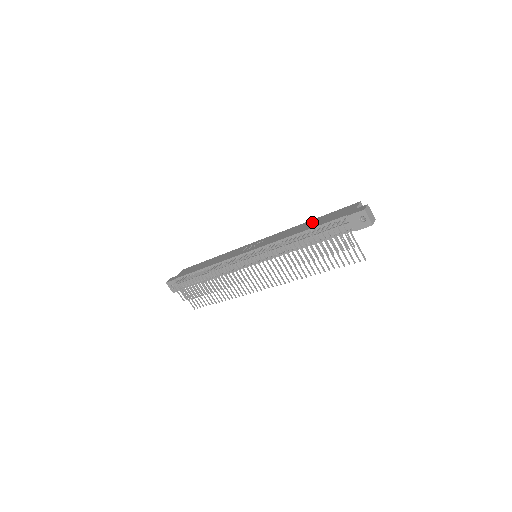
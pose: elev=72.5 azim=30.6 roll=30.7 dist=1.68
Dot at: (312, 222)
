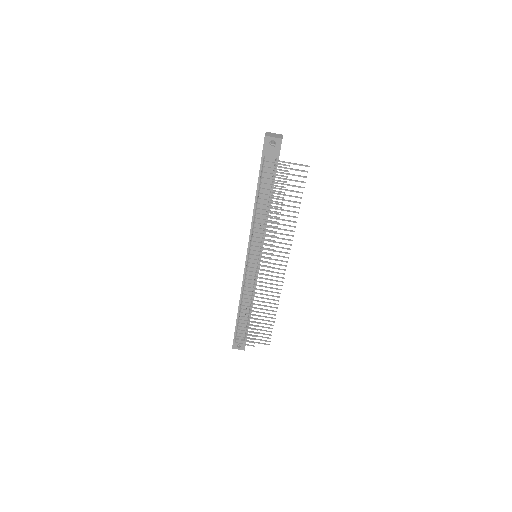
Dot at: occluded
